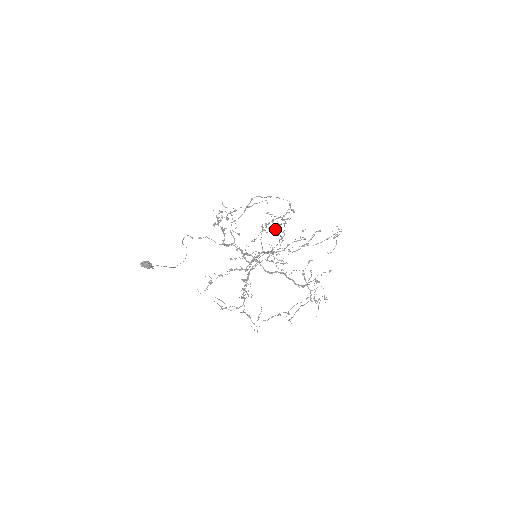
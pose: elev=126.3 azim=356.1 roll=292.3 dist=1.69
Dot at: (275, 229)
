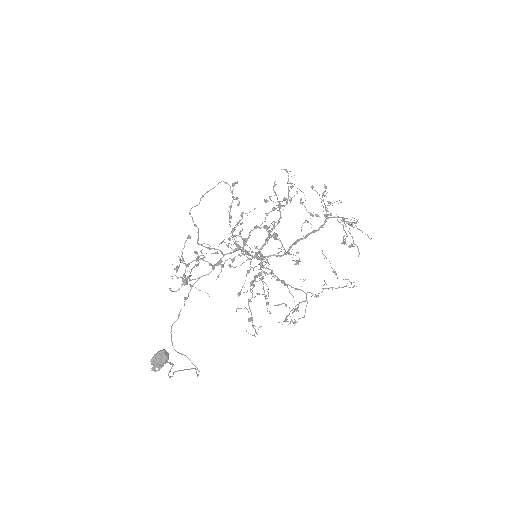
Dot at: (241, 219)
